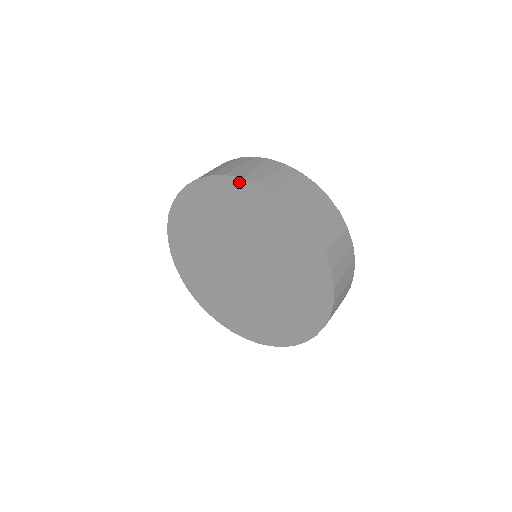
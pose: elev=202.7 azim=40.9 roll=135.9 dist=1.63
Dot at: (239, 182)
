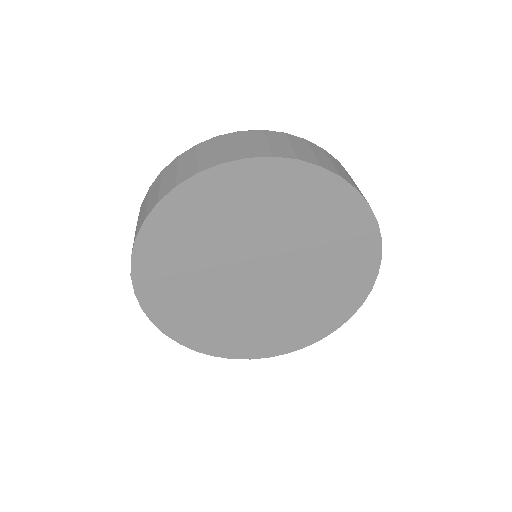
Dot at: (350, 192)
